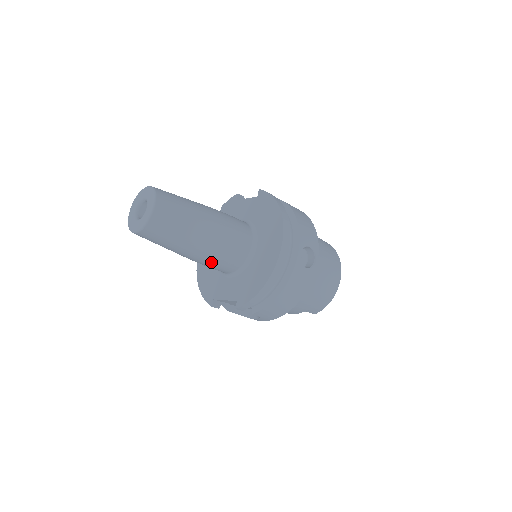
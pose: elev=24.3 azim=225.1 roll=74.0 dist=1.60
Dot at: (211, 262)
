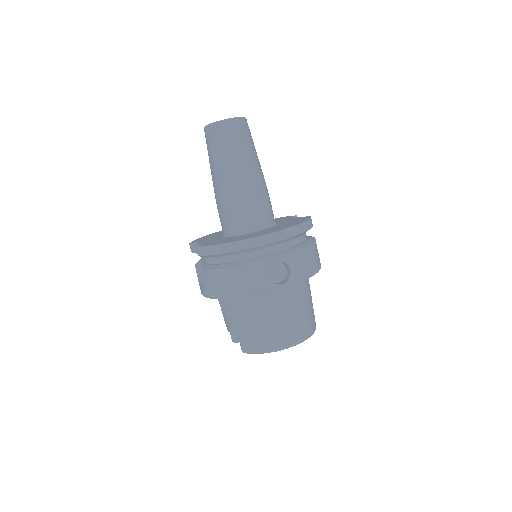
Dot at: (222, 203)
